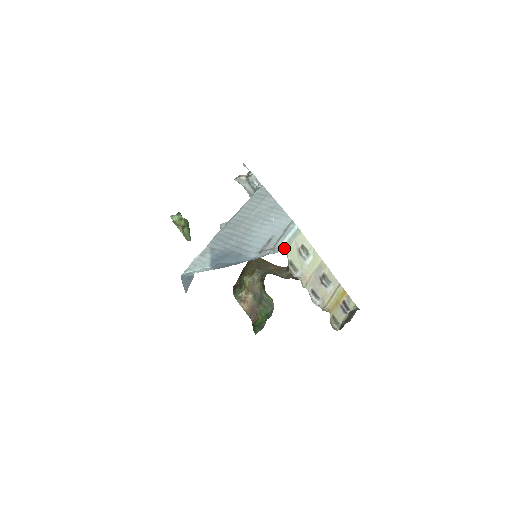
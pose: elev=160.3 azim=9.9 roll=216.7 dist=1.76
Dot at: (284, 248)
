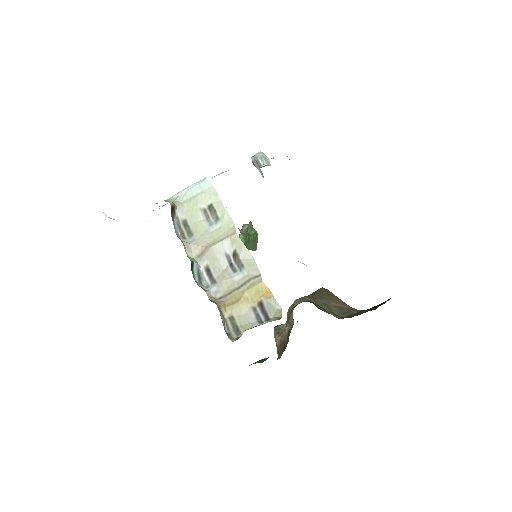
Dot at: (177, 201)
